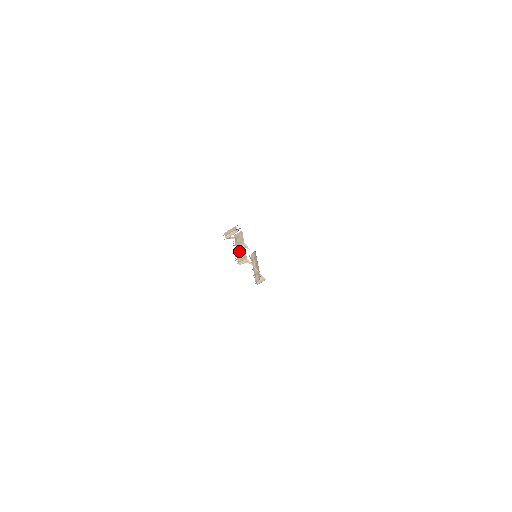
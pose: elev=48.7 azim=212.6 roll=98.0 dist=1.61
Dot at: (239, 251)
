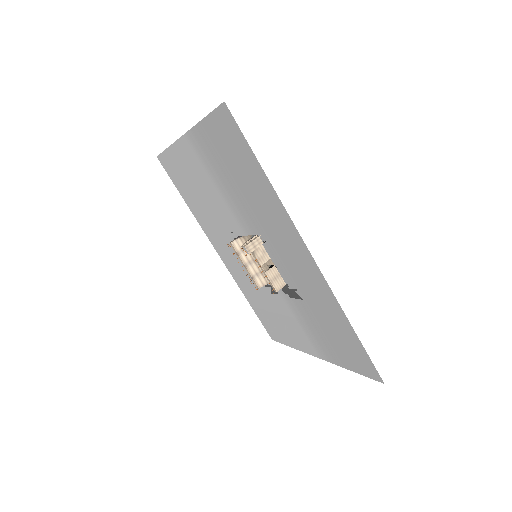
Dot at: (270, 273)
